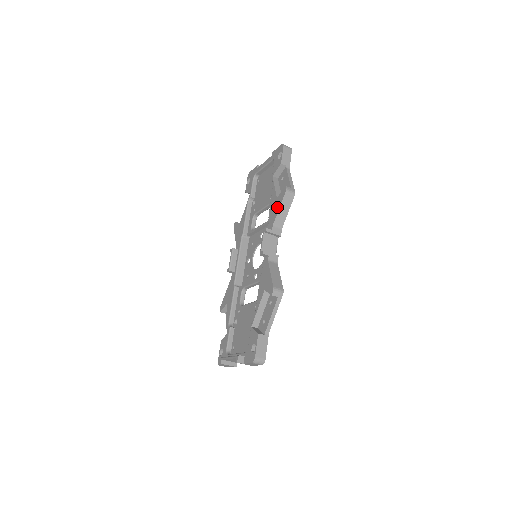
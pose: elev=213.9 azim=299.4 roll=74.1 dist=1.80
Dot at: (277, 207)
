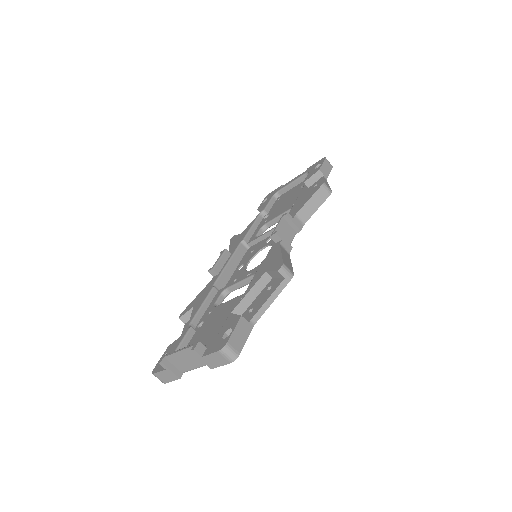
Dot at: (306, 199)
